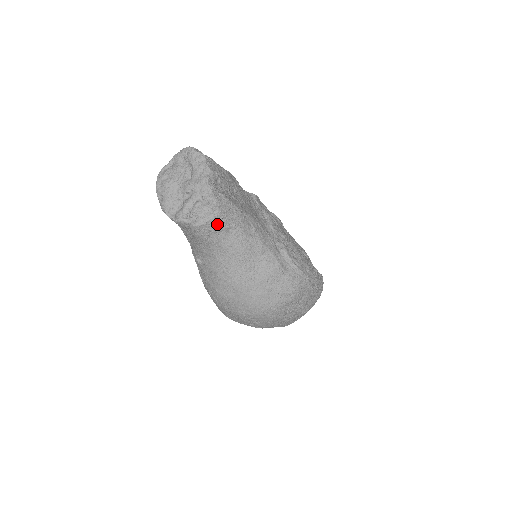
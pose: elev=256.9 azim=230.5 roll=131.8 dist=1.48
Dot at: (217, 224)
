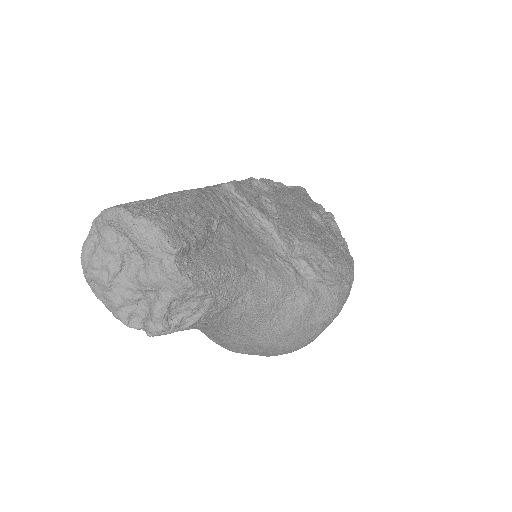
Dot at: (213, 311)
